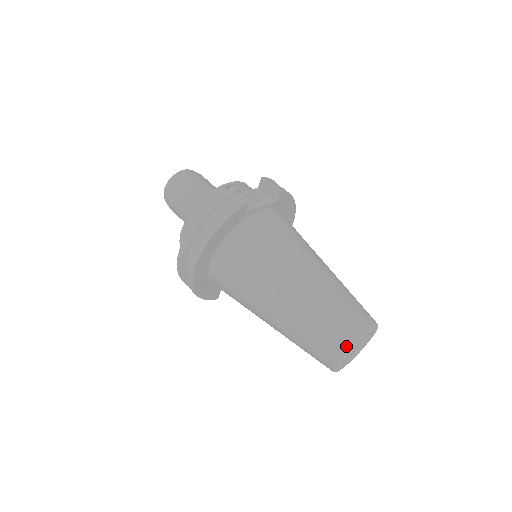
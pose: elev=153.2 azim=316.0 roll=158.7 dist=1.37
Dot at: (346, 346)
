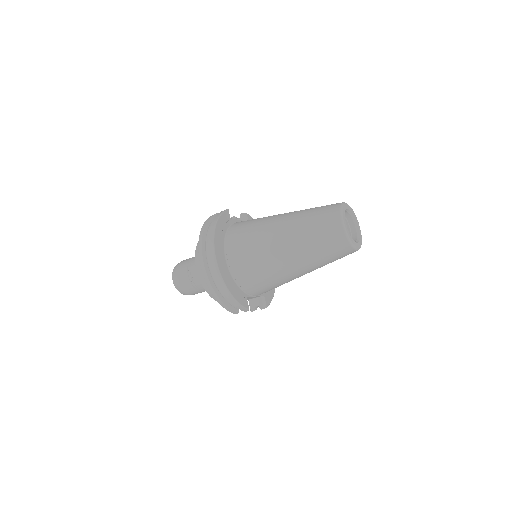
Dot at: (337, 210)
